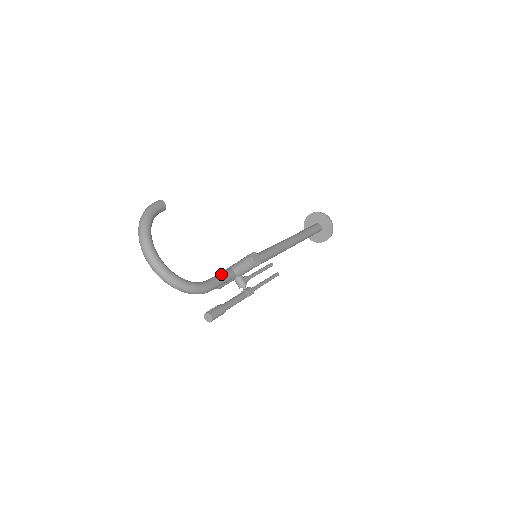
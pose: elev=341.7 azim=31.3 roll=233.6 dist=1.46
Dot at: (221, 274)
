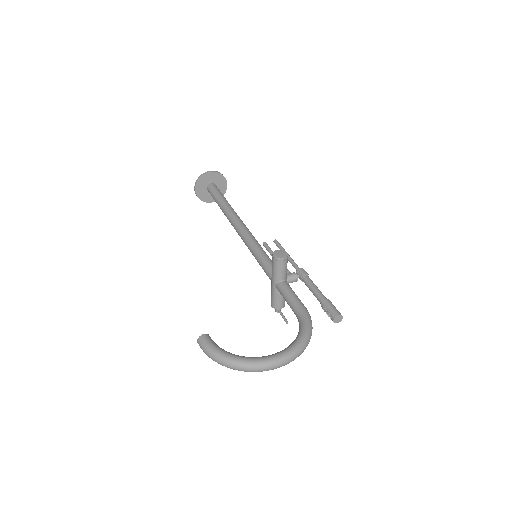
Dot at: (287, 295)
